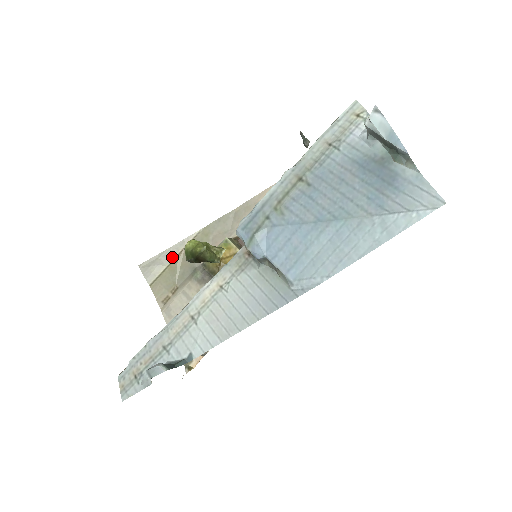
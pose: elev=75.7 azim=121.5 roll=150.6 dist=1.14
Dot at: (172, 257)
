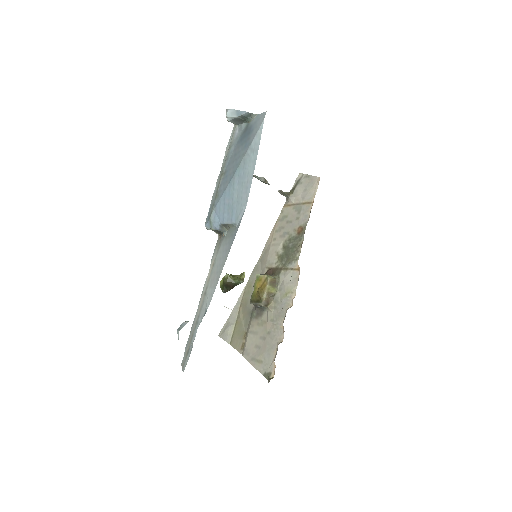
Dot at: (236, 316)
